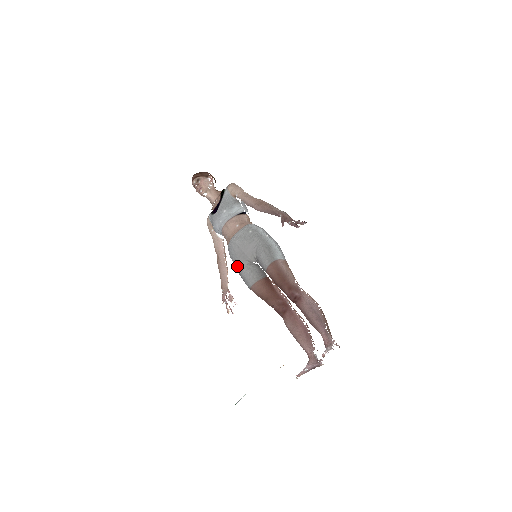
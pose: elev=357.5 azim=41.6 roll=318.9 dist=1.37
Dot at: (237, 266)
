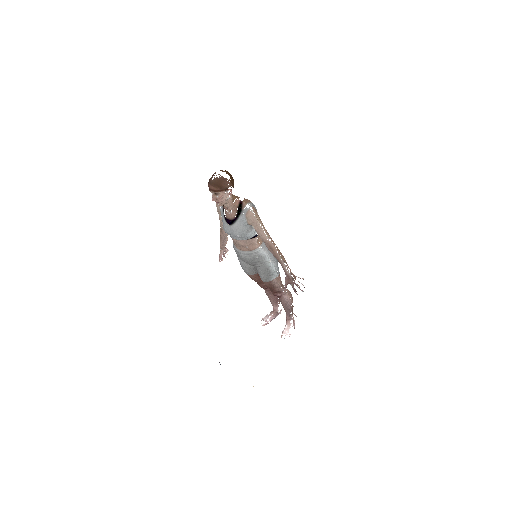
Dot at: (238, 257)
